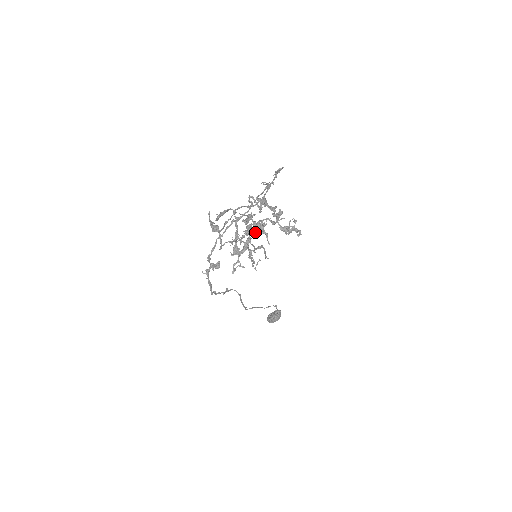
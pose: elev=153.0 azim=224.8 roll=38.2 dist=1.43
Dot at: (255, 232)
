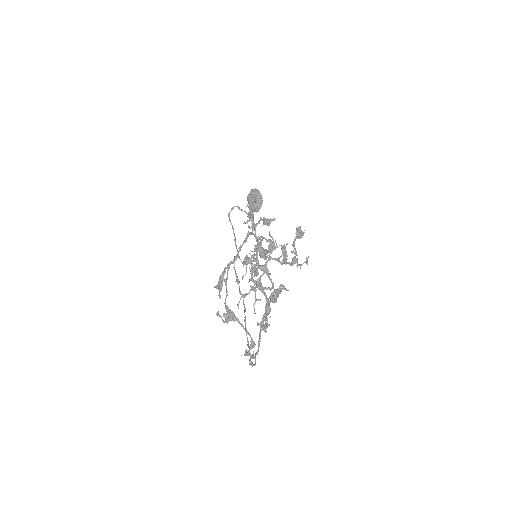
Dot at: (272, 295)
